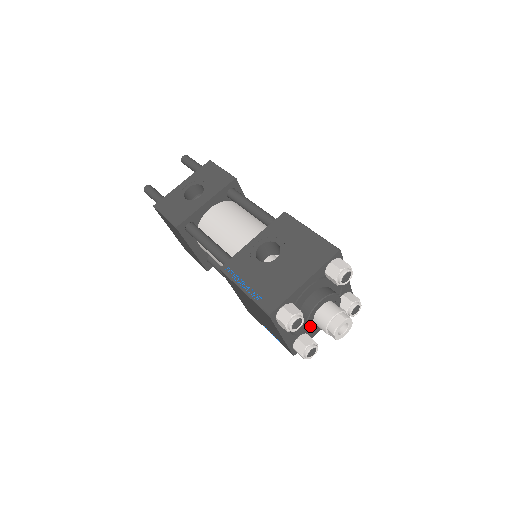
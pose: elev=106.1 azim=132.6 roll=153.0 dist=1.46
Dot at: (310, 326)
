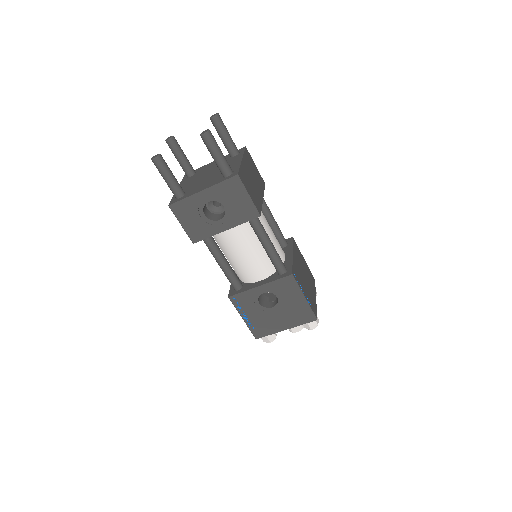
Dot at: occluded
